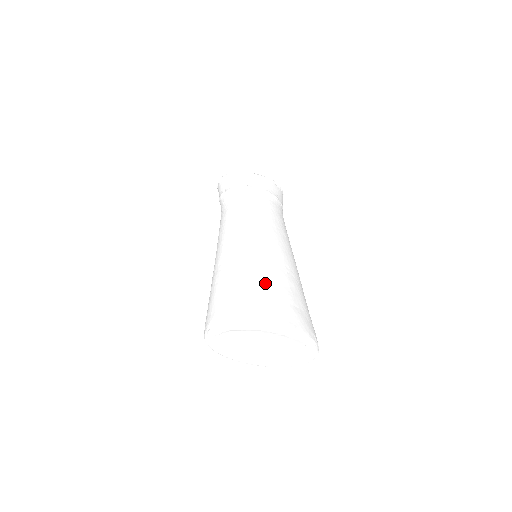
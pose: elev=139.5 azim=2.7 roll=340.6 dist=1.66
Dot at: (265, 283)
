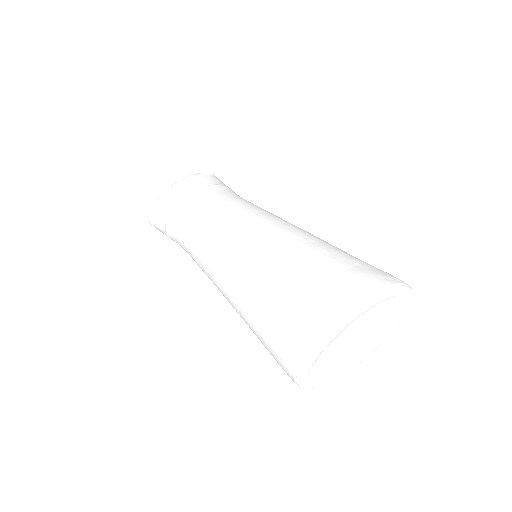
Dot at: (298, 275)
